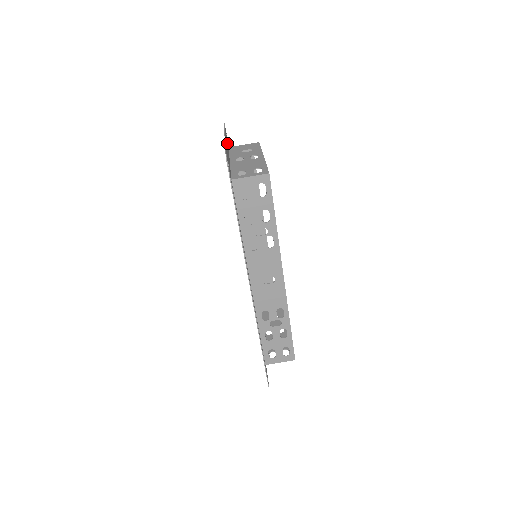
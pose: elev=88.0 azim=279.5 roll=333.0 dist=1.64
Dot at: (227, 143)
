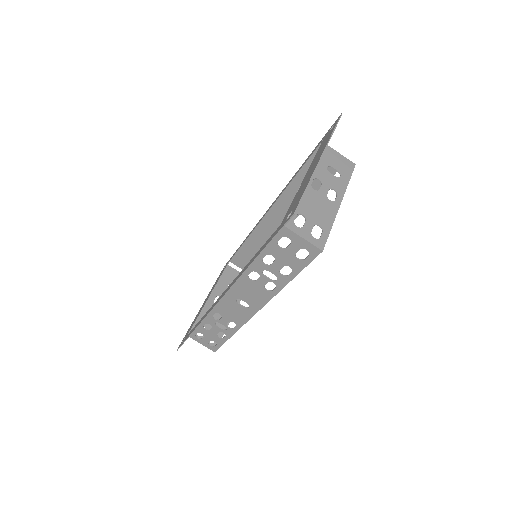
Dot at: occluded
